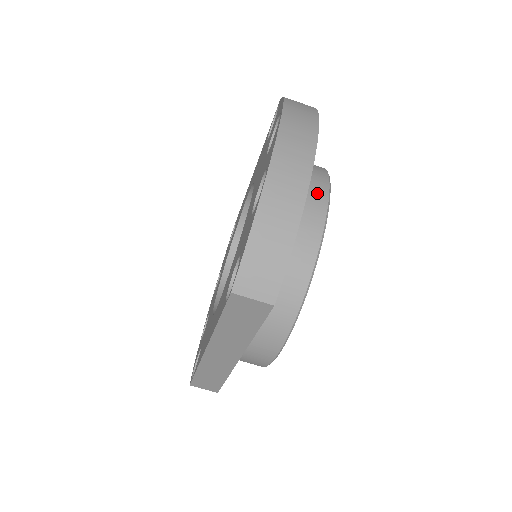
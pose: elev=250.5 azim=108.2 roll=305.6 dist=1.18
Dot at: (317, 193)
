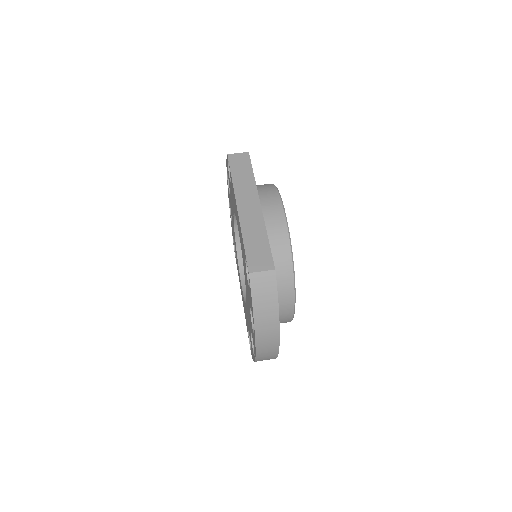
Dot at: occluded
